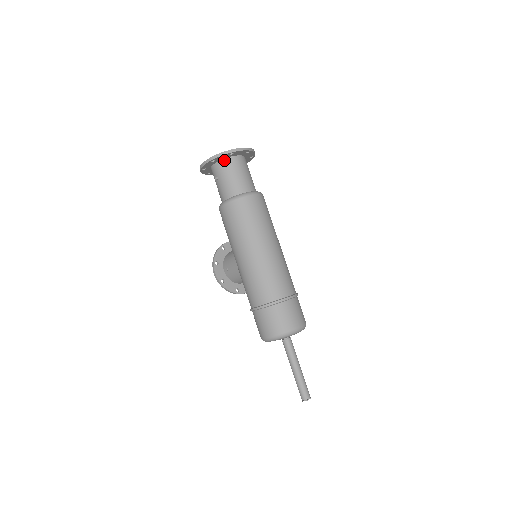
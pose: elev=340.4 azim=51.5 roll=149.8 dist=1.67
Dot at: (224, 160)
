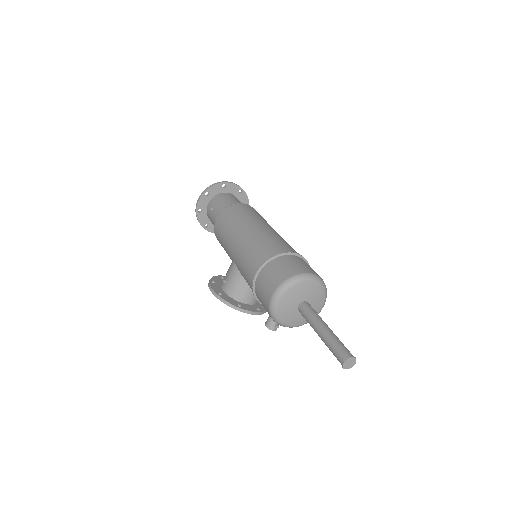
Dot at: (218, 195)
